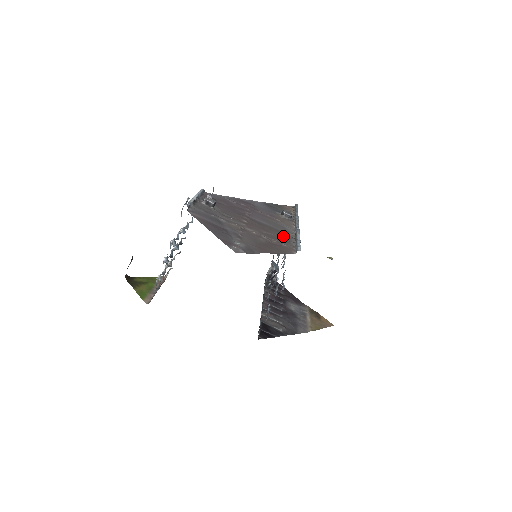
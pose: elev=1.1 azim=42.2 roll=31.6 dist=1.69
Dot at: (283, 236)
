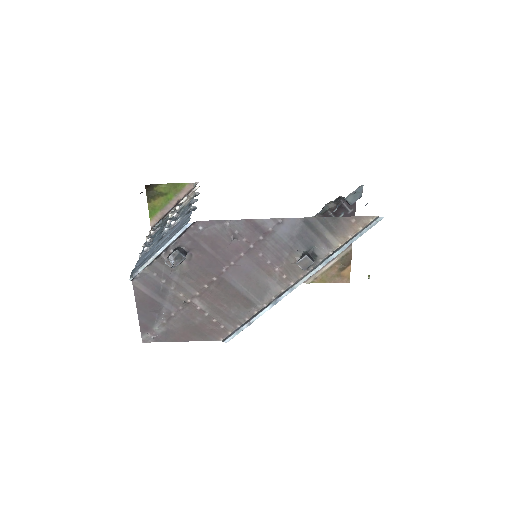
Dot at: (240, 310)
